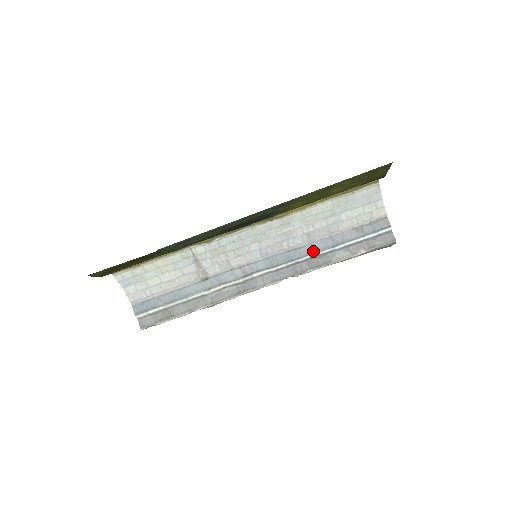
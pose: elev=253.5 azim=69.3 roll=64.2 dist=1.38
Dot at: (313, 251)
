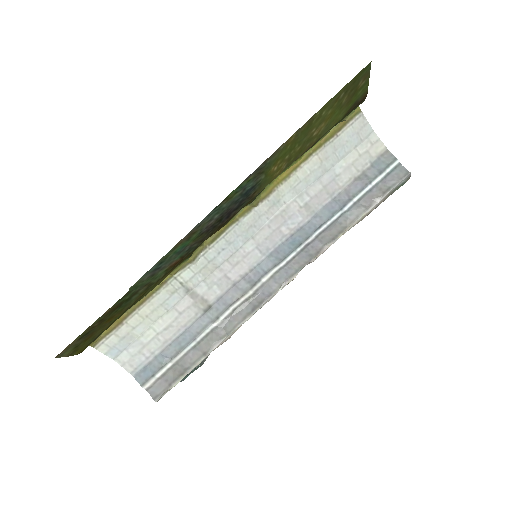
Dot at: (320, 223)
